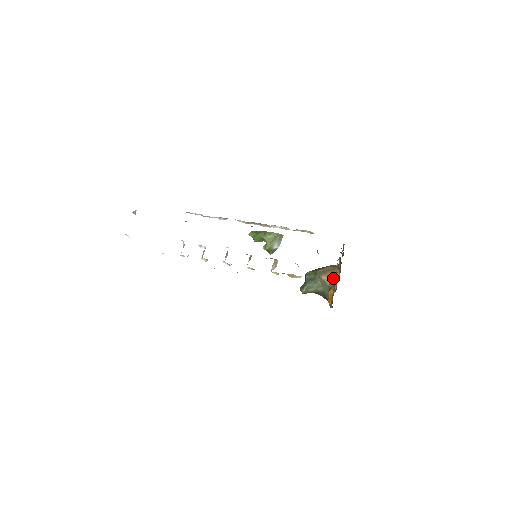
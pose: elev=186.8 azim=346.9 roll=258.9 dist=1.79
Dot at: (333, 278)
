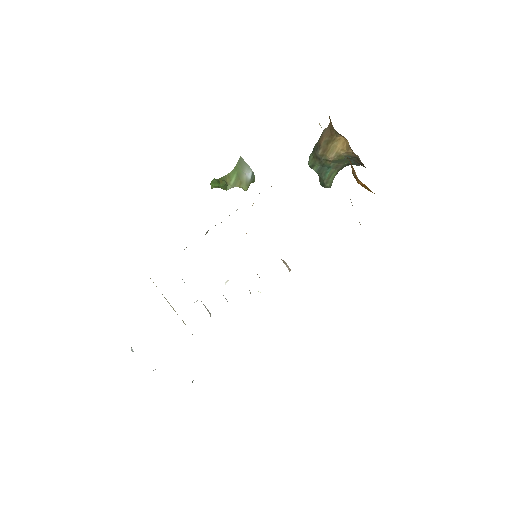
Dot at: (342, 148)
